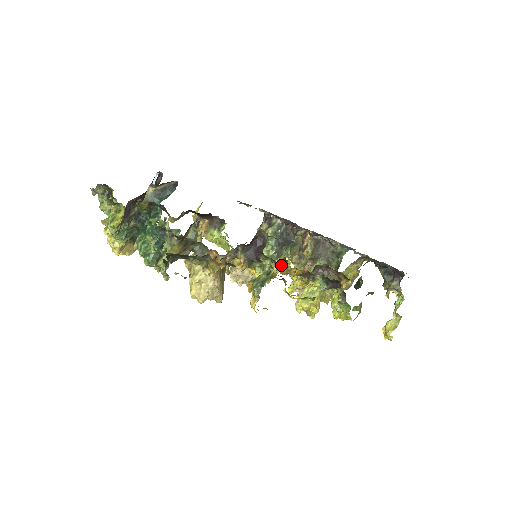
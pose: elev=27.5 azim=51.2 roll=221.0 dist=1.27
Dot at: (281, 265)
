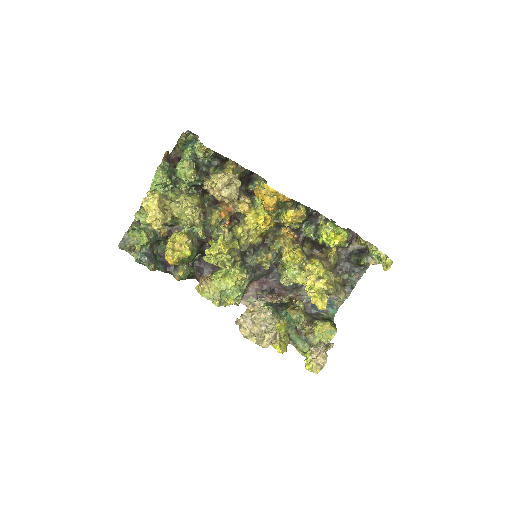
Dot at: (276, 237)
